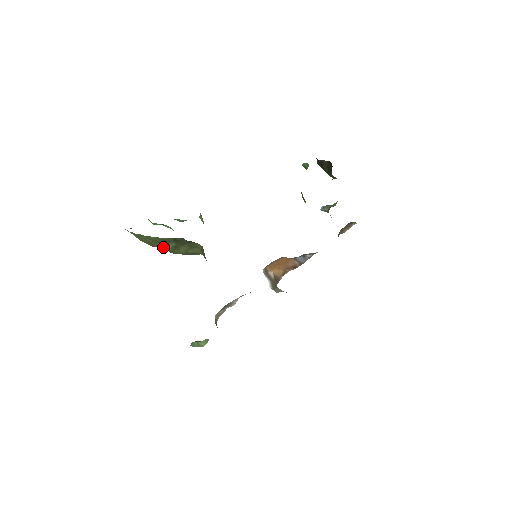
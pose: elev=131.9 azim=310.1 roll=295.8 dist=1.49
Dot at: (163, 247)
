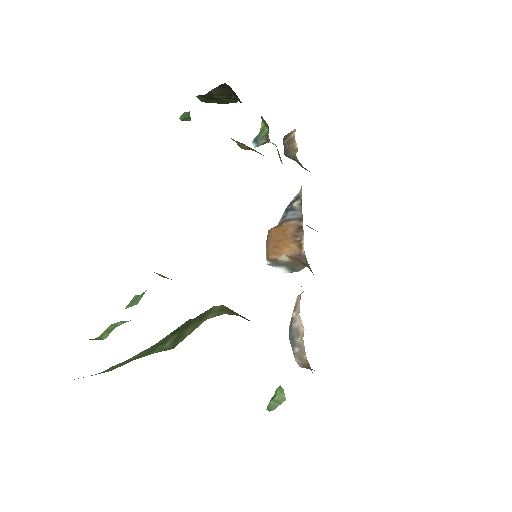
Dot at: occluded
